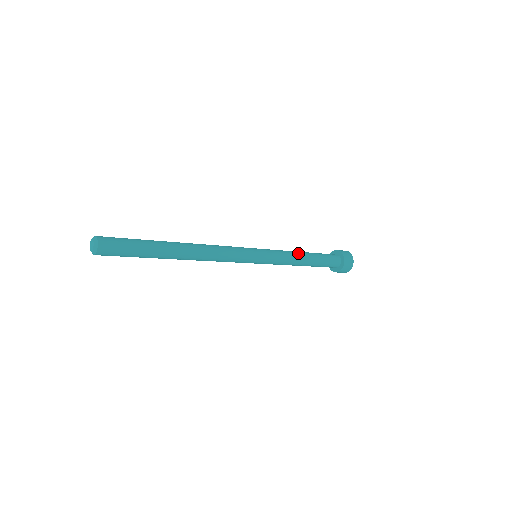
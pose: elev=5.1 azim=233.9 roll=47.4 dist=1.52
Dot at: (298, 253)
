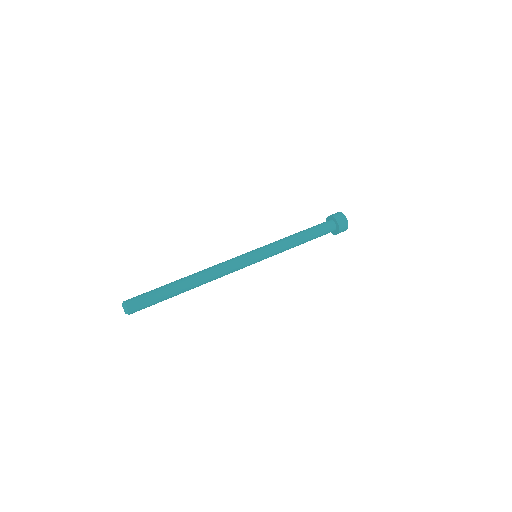
Dot at: (295, 246)
